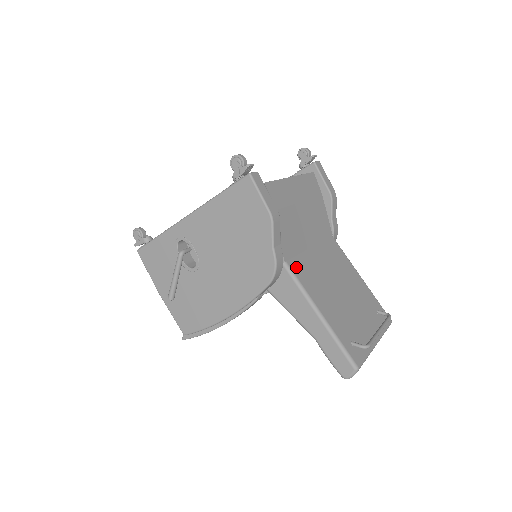
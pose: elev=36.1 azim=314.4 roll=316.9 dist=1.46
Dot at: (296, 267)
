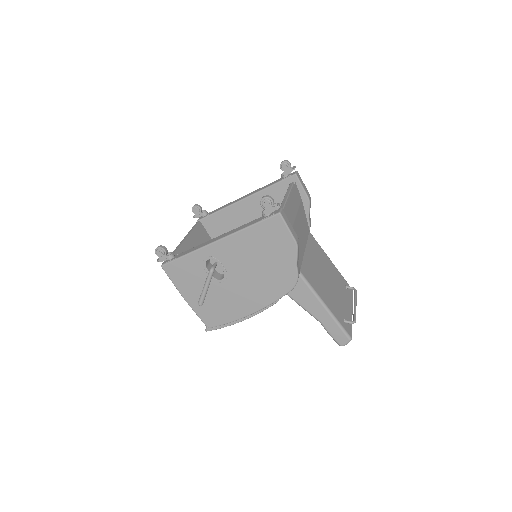
Dot at: (305, 273)
